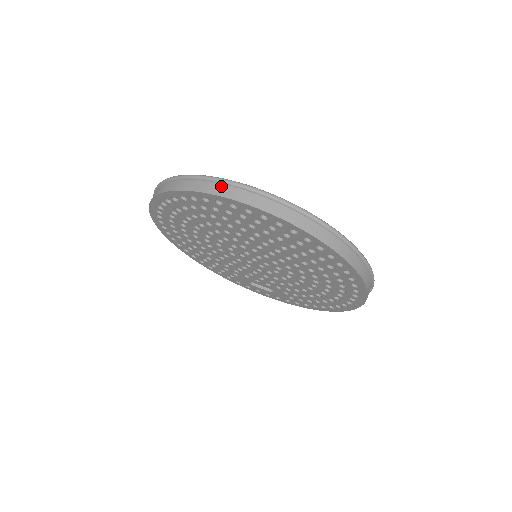
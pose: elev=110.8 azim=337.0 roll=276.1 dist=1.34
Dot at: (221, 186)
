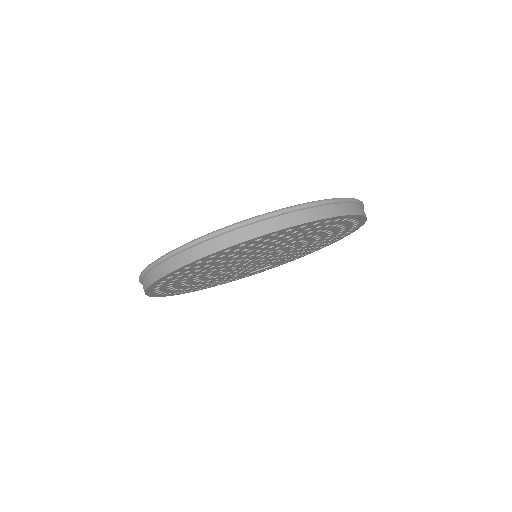
Dot at: (222, 238)
